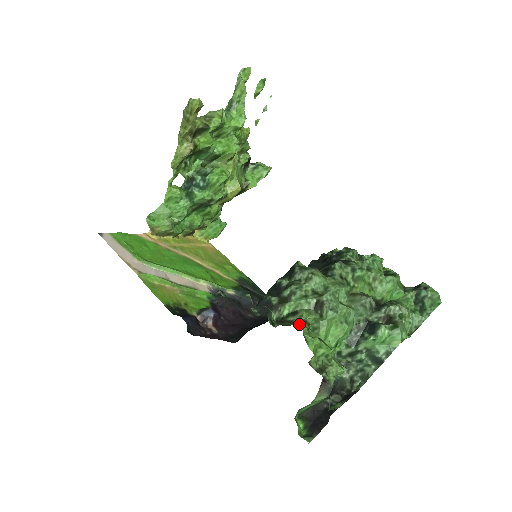
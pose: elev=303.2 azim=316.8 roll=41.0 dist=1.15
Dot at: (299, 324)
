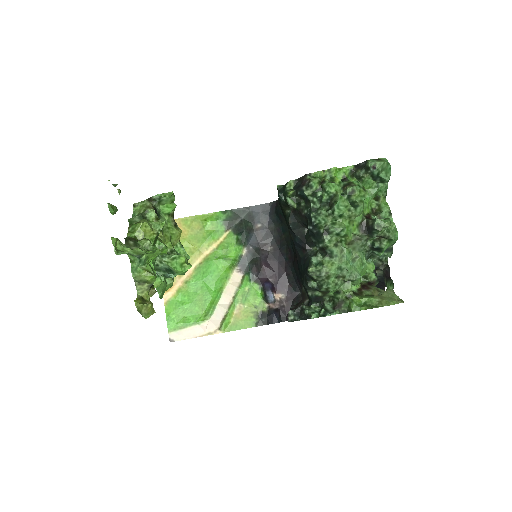
Dot at: (356, 310)
